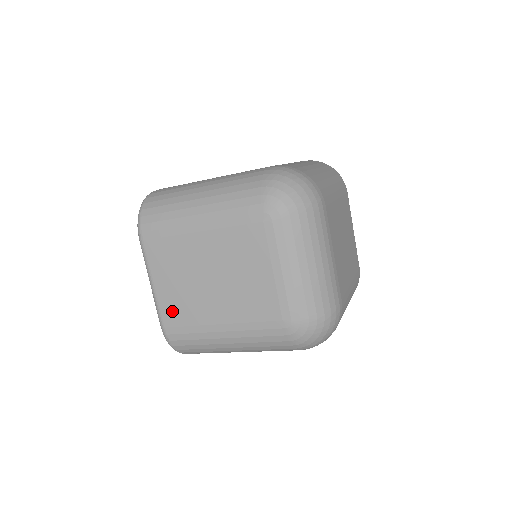
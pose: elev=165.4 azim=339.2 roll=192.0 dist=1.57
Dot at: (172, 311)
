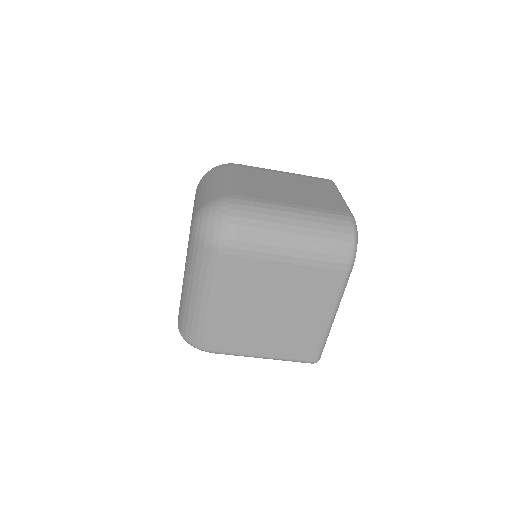
Dot at: occluded
